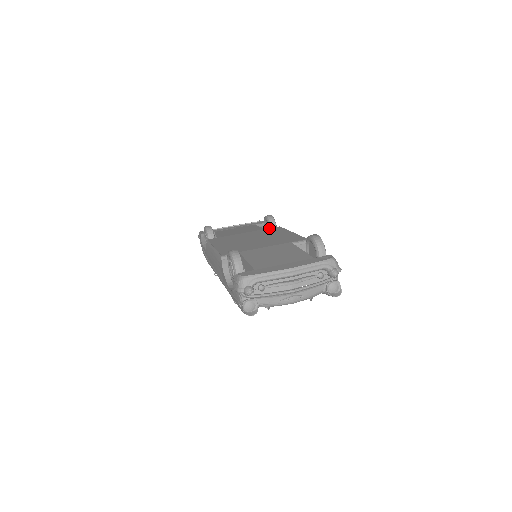
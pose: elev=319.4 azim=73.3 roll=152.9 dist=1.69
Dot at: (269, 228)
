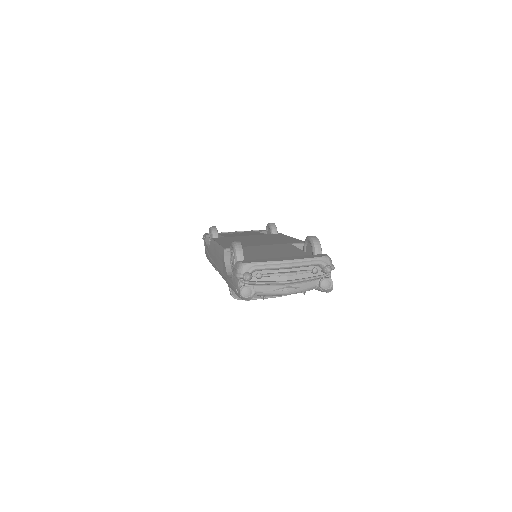
Dot at: (271, 234)
